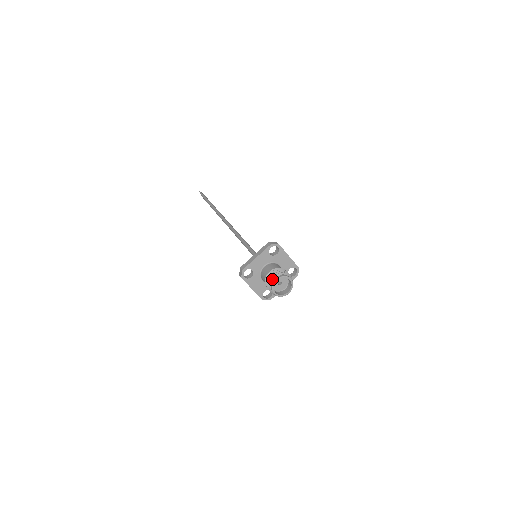
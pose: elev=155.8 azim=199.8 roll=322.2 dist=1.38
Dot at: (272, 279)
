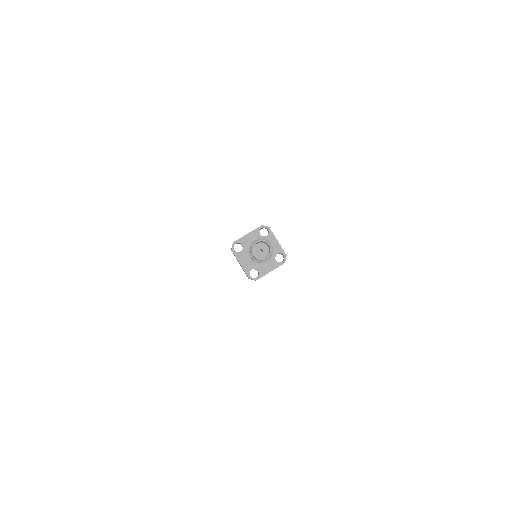
Dot at: (253, 242)
